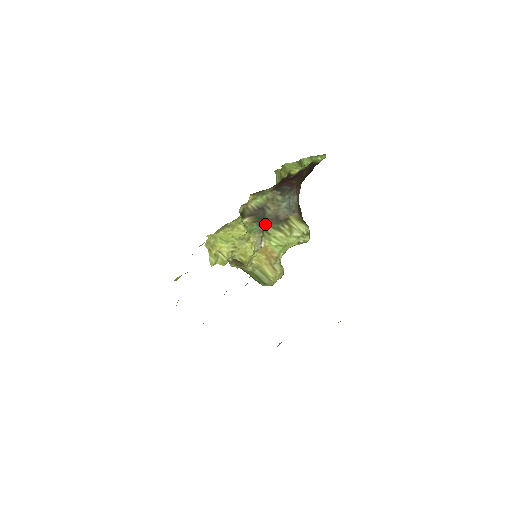
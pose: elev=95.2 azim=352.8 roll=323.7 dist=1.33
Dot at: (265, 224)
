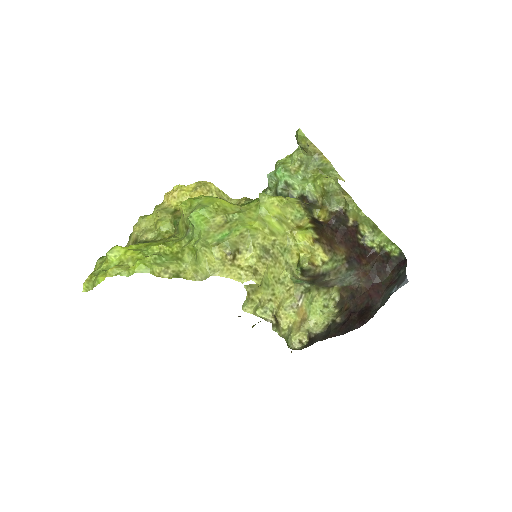
Dot at: (314, 285)
